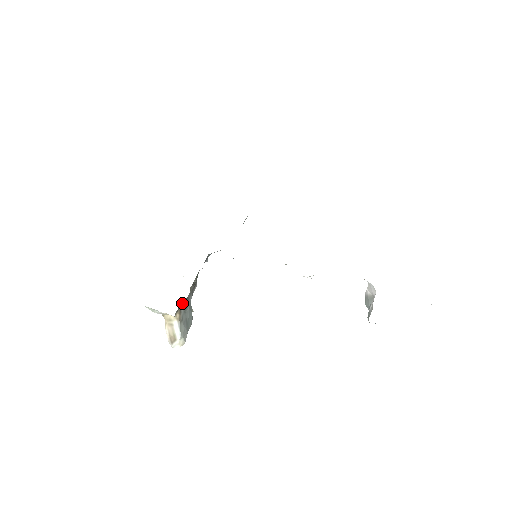
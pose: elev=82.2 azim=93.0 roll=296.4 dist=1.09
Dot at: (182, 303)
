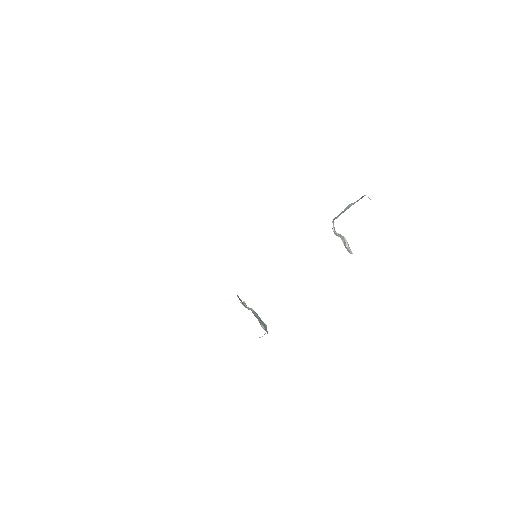
Dot at: occluded
